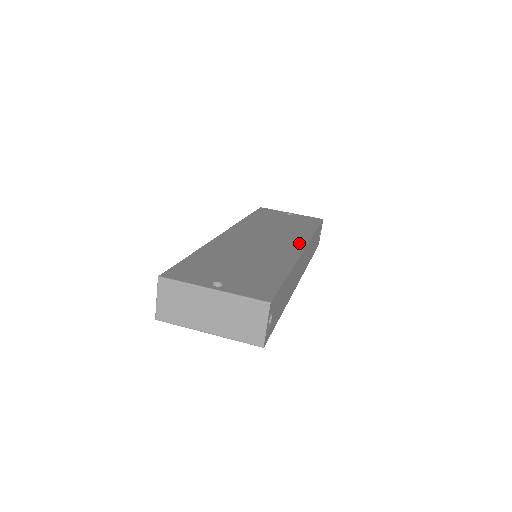
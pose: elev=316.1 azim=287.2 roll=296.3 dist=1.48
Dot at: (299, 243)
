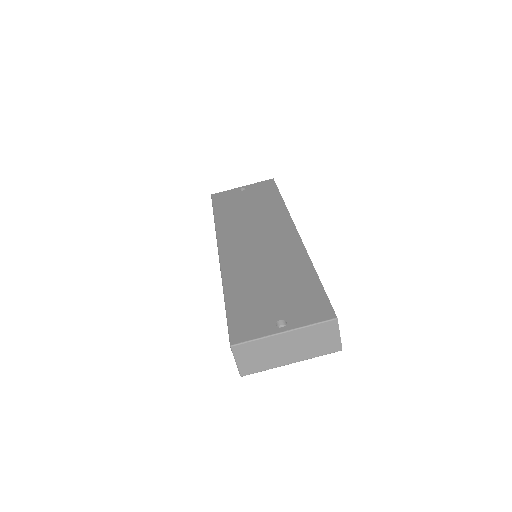
Dot at: (287, 226)
